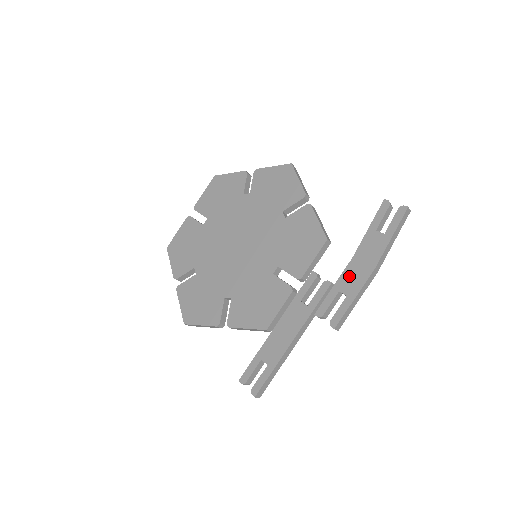
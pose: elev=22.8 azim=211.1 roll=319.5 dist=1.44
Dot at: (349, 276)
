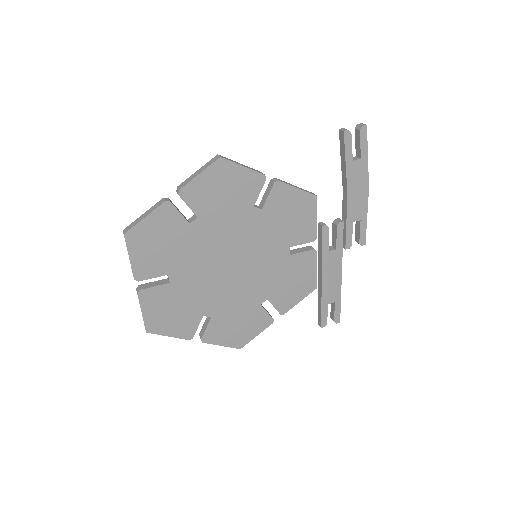
Dot at: (354, 207)
